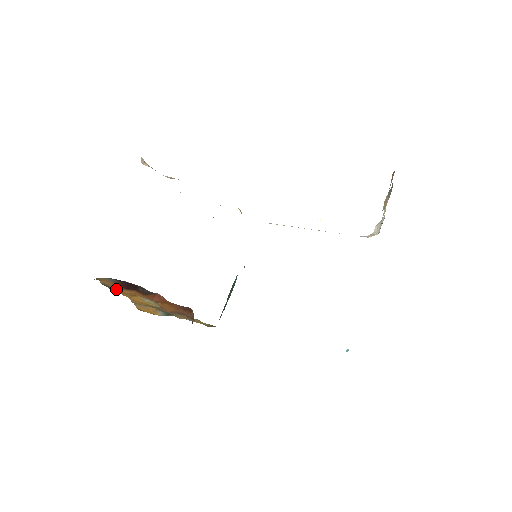
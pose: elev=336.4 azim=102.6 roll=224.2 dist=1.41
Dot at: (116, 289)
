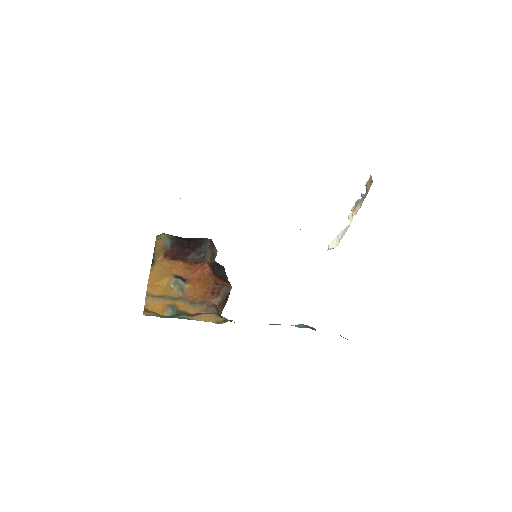
Dot at: (156, 262)
